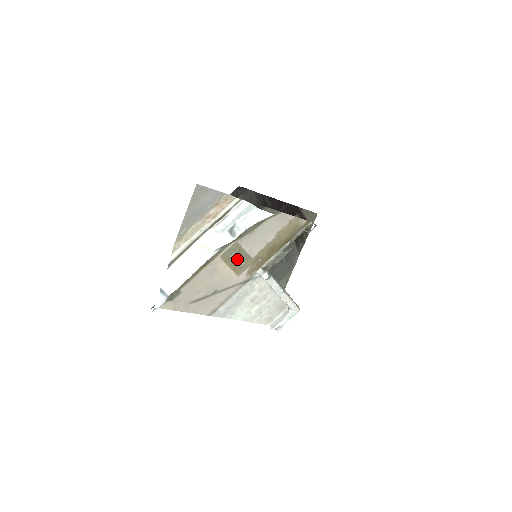
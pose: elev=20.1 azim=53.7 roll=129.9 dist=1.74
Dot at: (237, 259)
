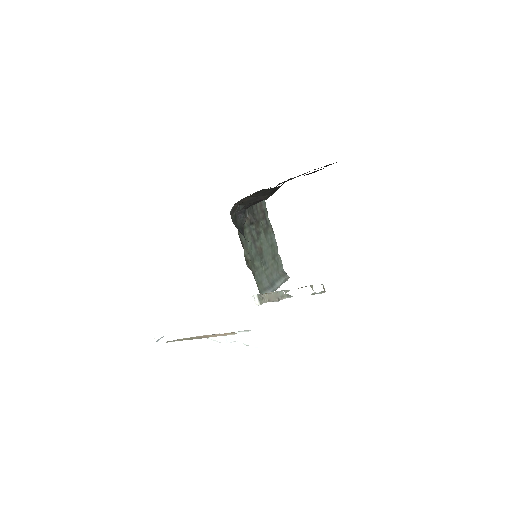
Dot at: occluded
